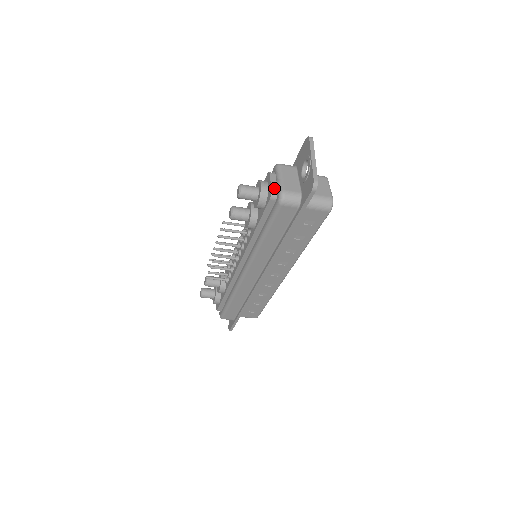
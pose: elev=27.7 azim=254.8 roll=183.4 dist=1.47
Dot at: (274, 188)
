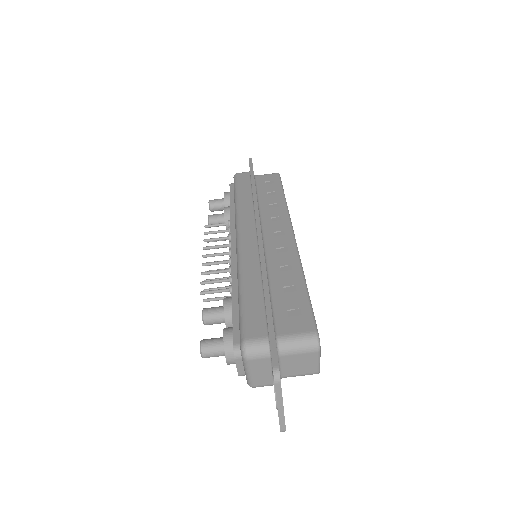
Dot at: occluded
